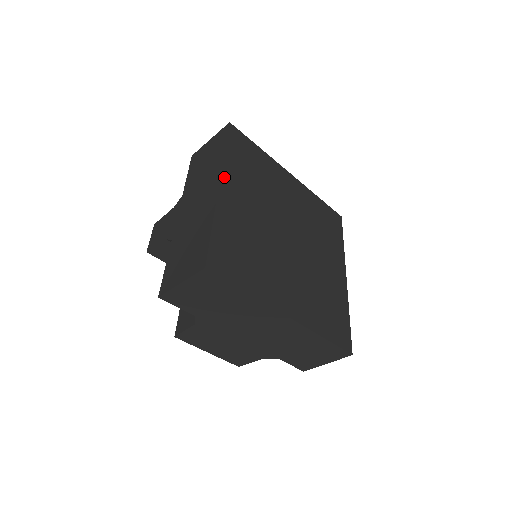
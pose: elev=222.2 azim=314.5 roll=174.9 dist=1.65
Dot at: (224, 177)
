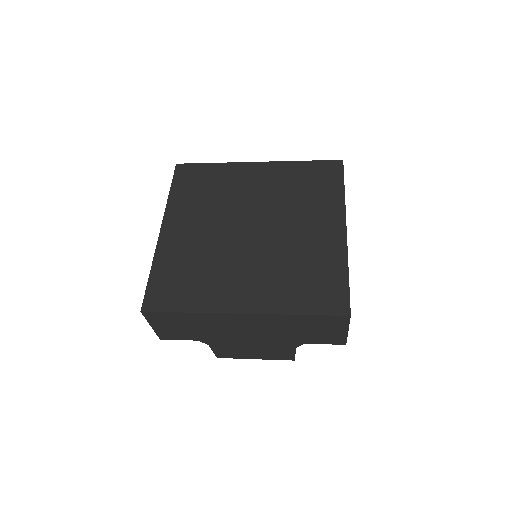
Dot at: (166, 219)
